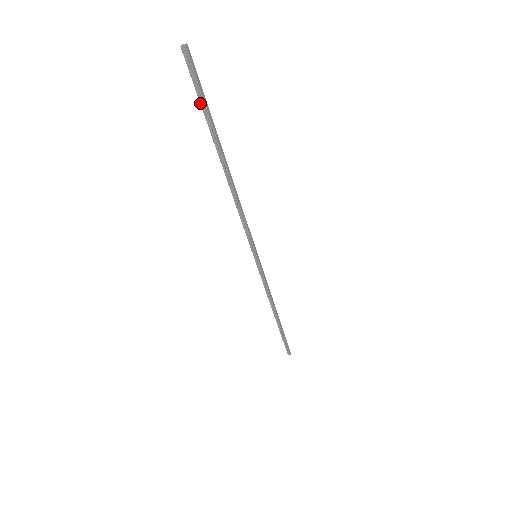
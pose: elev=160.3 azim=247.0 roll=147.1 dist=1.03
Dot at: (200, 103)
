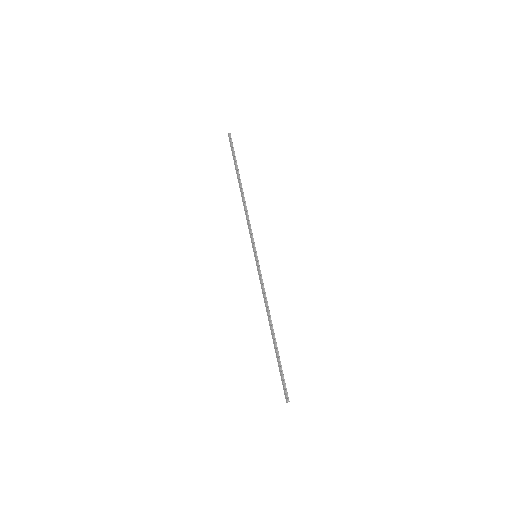
Dot at: (233, 154)
